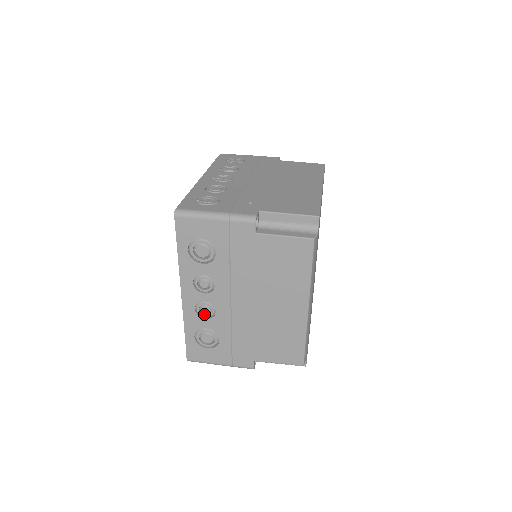
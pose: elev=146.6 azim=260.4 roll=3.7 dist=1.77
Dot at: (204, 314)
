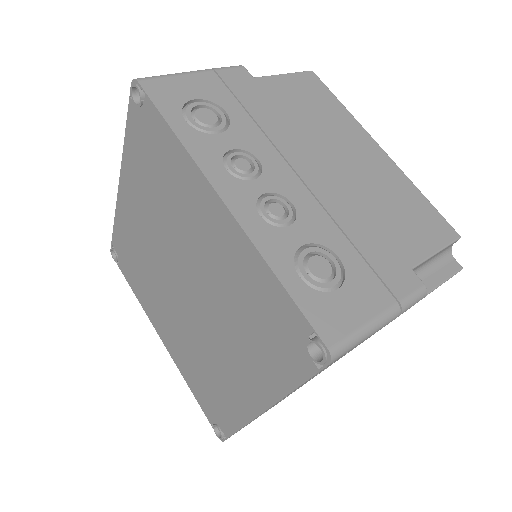
Dot at: (279, 221)
